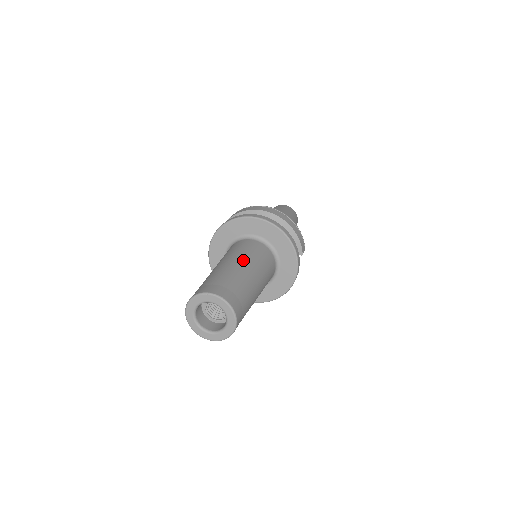
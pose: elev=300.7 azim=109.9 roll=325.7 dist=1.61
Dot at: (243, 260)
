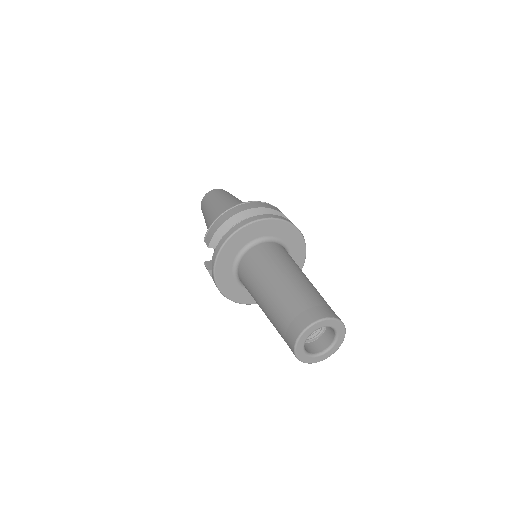
Dot at: (288, 269)
